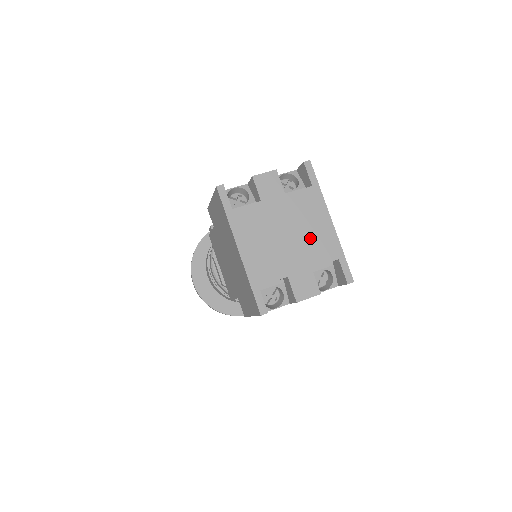
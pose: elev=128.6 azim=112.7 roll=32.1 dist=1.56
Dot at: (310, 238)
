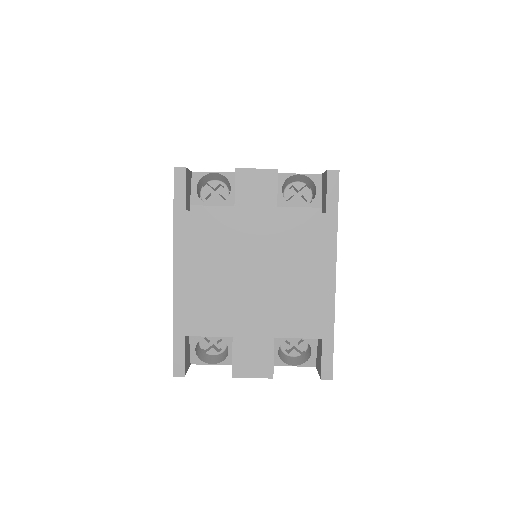
Dot at: (290, 292)
